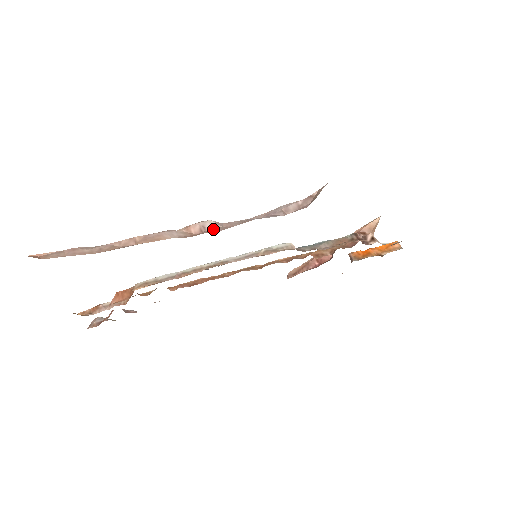
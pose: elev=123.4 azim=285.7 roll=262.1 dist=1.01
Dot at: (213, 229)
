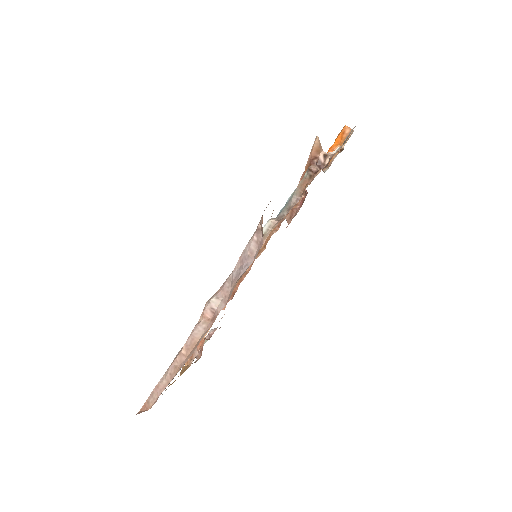
Dot at: (219, 307)
